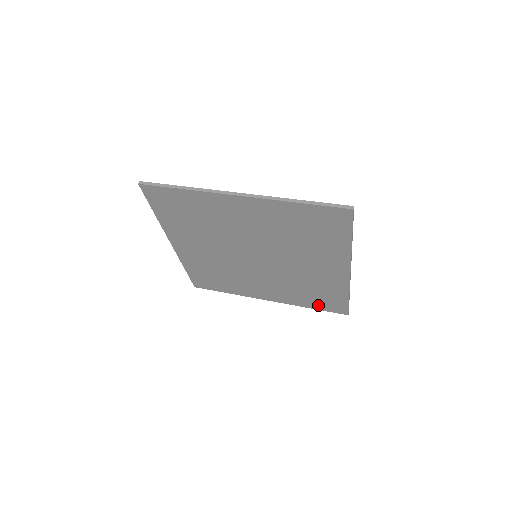
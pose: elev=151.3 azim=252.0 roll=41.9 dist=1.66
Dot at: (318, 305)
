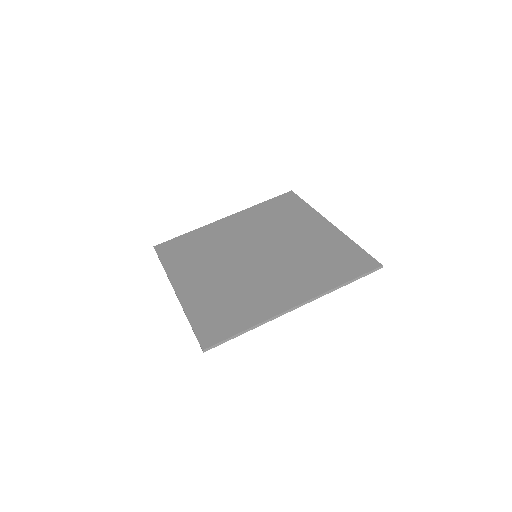
Dot at: occluded
